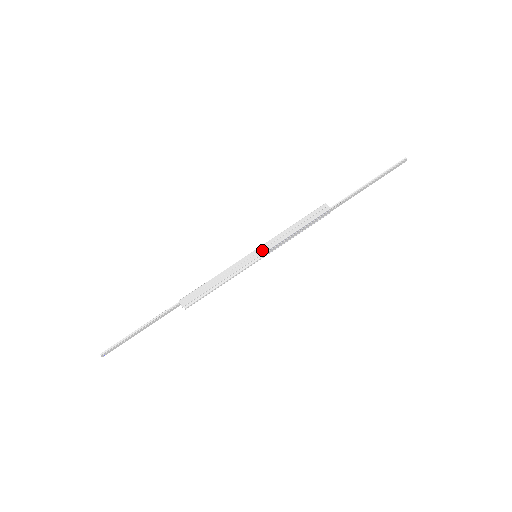
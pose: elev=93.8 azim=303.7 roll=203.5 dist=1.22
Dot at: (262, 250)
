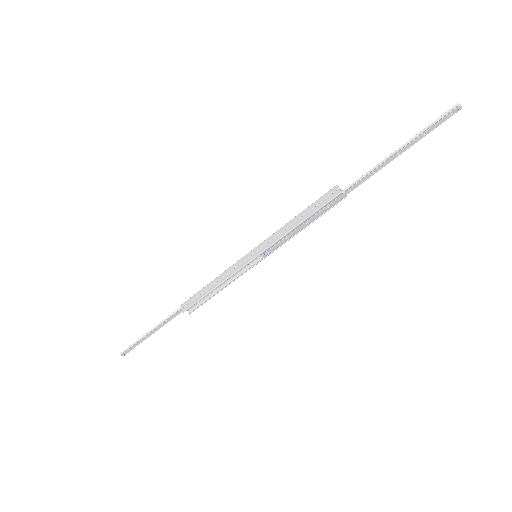
Dot at: (260, 249)
